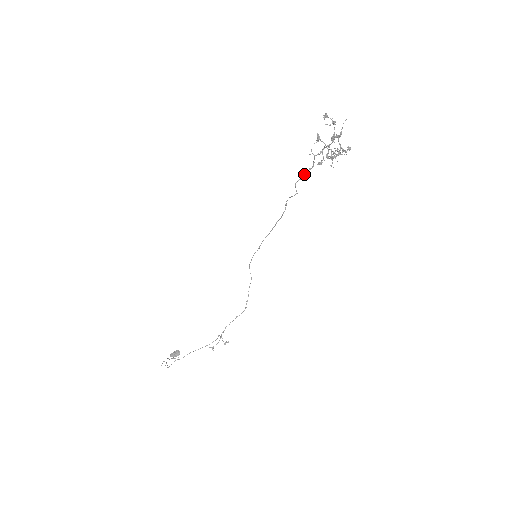
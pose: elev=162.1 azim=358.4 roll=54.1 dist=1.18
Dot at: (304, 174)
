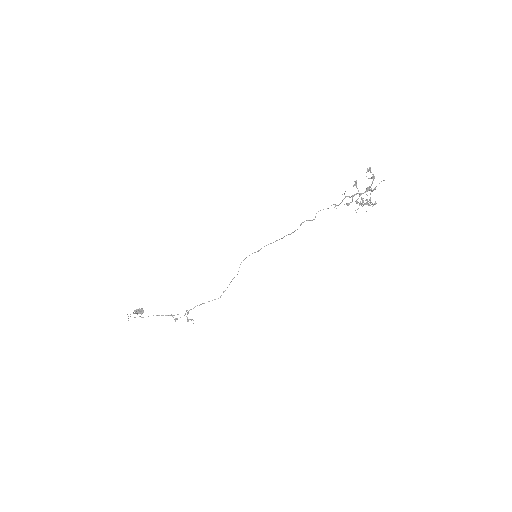
Dot at: occluded
